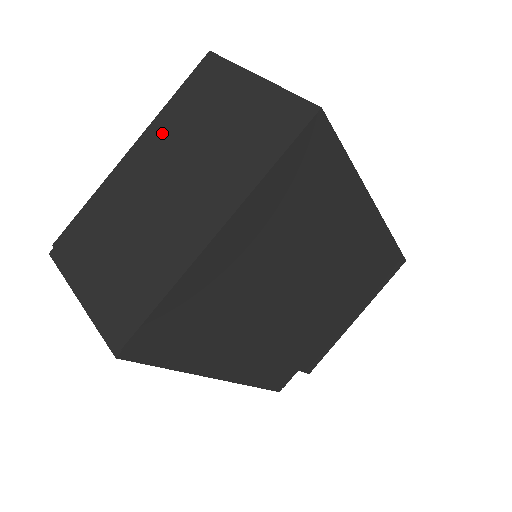
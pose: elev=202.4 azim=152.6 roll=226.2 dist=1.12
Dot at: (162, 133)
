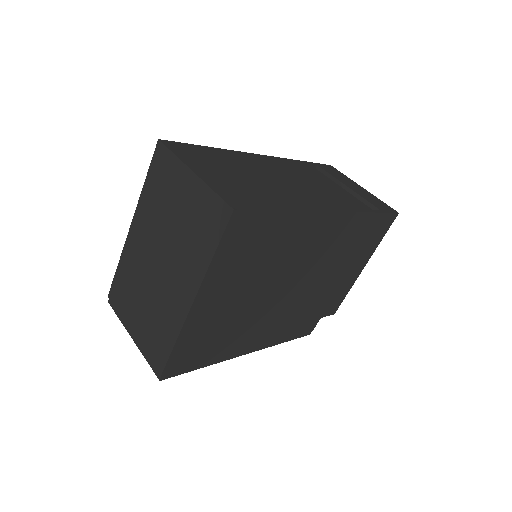
Dot at: (146, 215)
